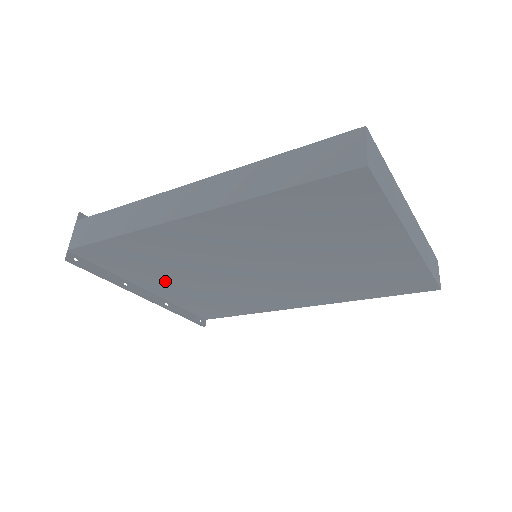
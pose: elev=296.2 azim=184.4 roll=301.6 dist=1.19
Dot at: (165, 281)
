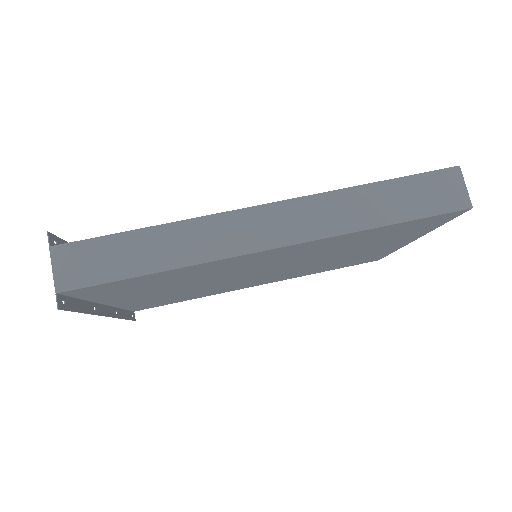
Dot at: (144, 295)
